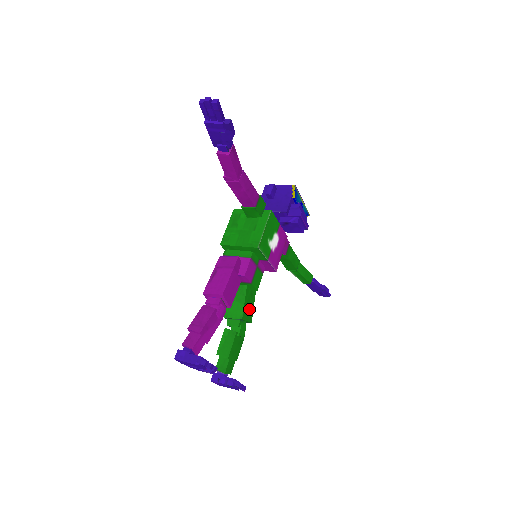
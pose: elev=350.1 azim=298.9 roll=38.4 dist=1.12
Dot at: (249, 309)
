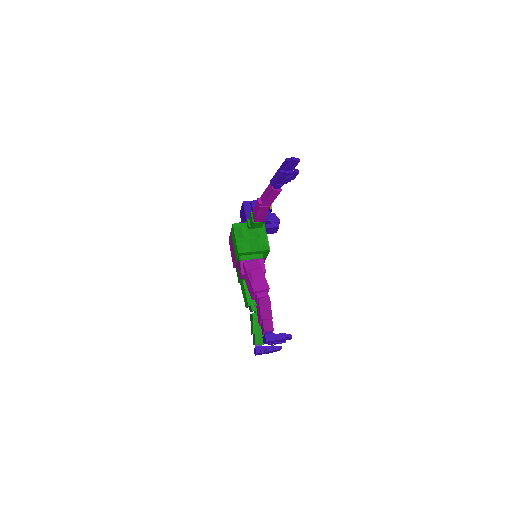
Dot at: occluded
